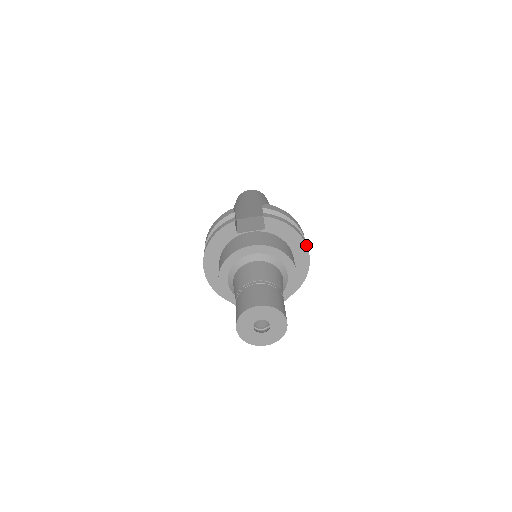
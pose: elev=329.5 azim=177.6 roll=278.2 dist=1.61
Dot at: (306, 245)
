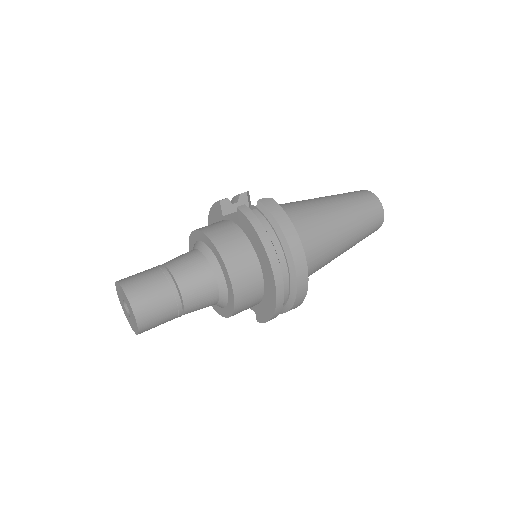
Dot at: (271, 266)
